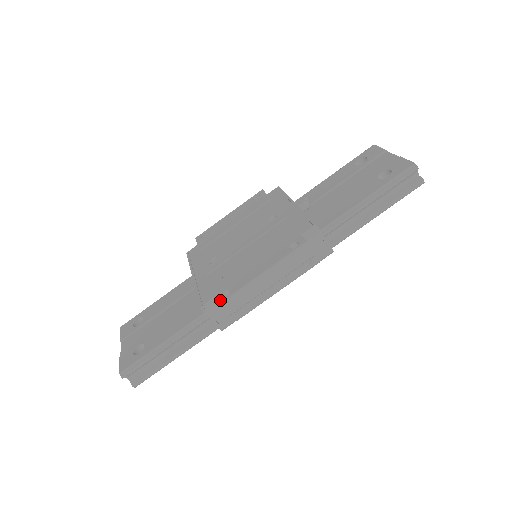
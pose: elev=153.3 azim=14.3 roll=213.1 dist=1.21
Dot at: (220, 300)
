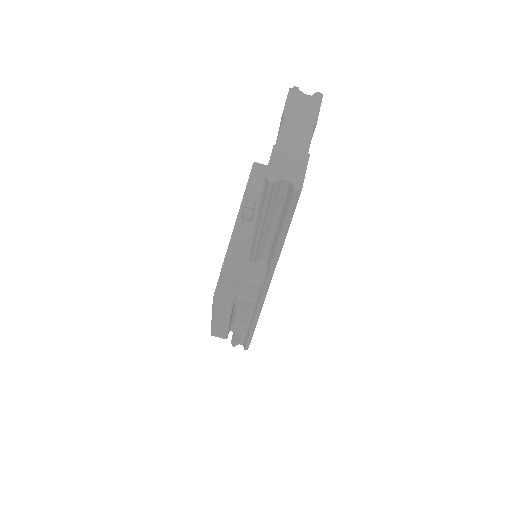
Dot at: occluded
